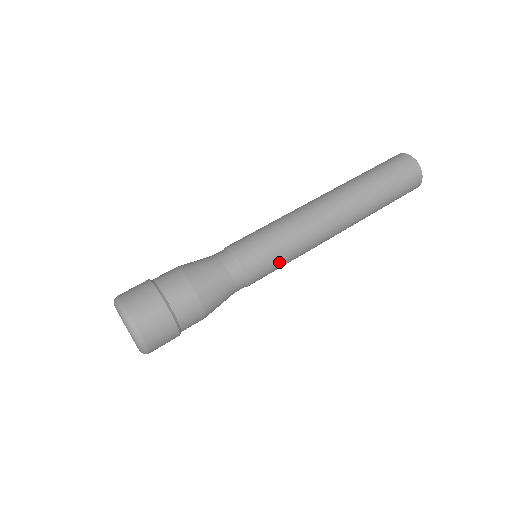
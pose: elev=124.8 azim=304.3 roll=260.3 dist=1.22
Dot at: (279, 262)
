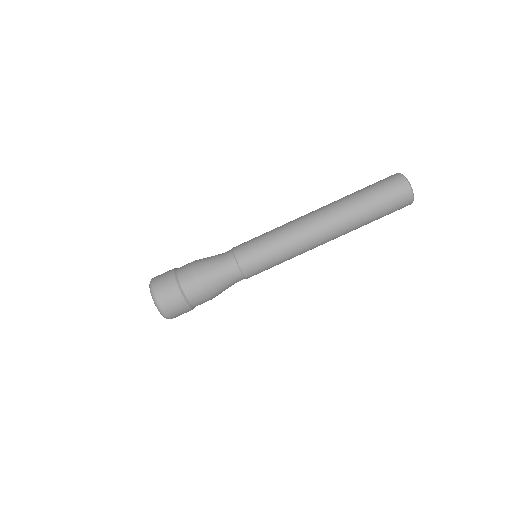
Dot at: occluded
